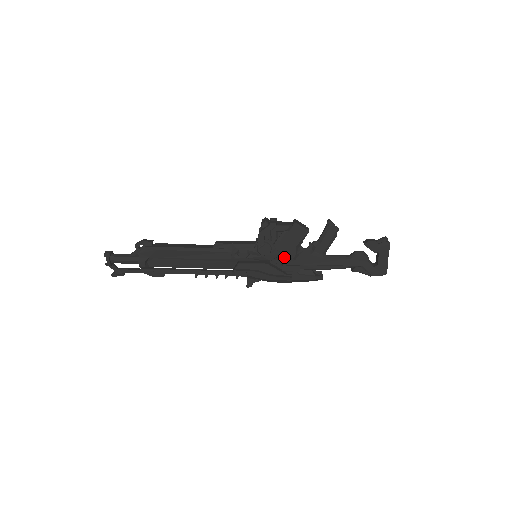
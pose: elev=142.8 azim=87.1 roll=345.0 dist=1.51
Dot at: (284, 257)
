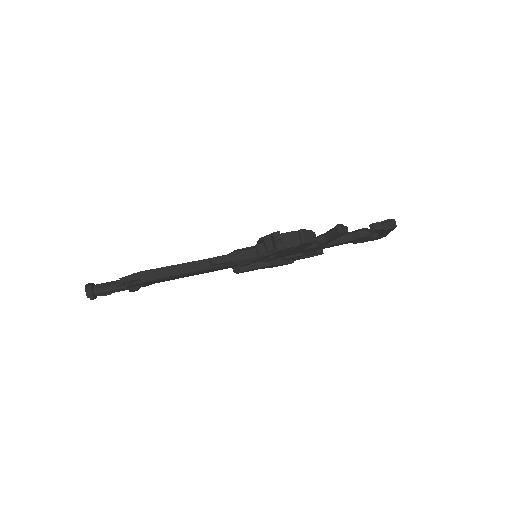
Dot at: (287, 255)
